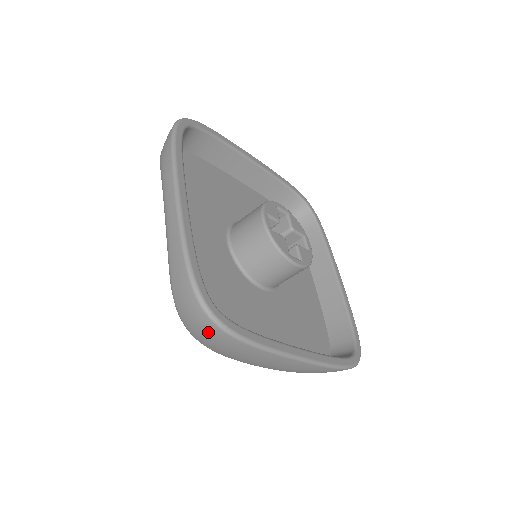
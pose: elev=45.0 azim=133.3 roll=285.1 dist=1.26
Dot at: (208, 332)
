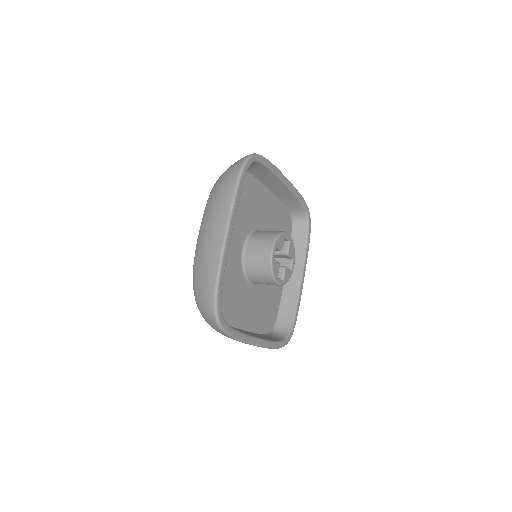
Dot at: occluded
